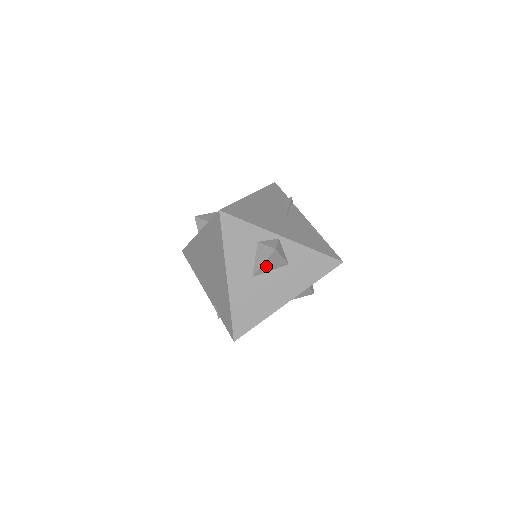
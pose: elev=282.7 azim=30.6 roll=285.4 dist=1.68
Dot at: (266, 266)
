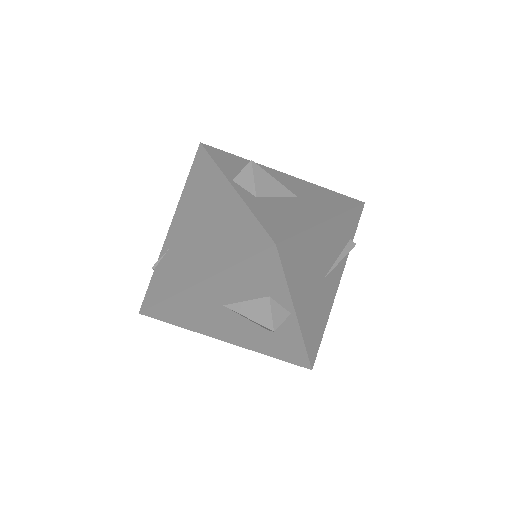
Dot at: occluded
